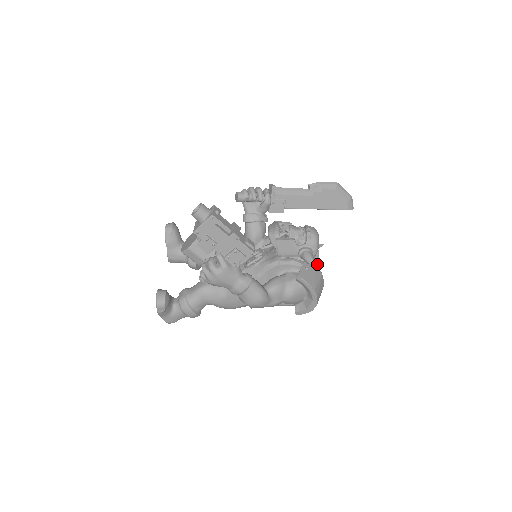
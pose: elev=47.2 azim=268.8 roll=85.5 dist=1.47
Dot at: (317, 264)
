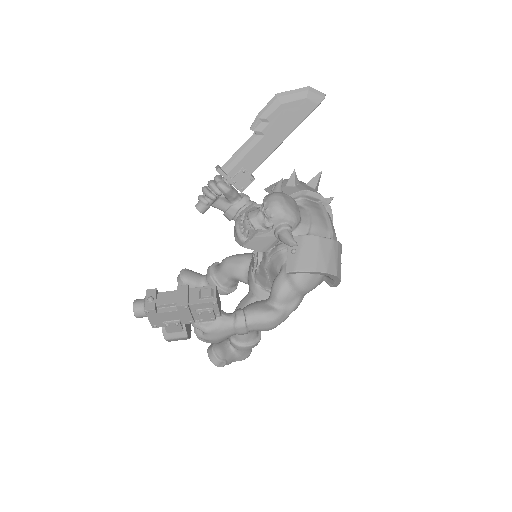
Dot at: (314, 220)
